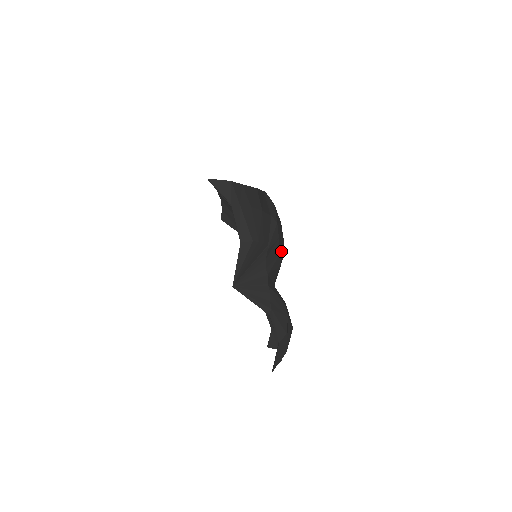
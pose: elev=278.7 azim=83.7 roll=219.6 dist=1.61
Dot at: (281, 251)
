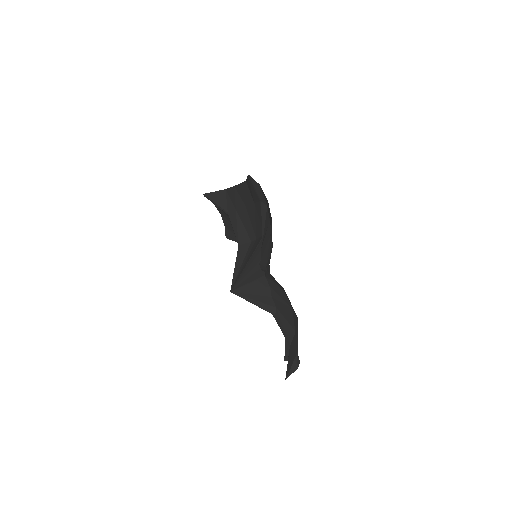
Dot at: occluded
